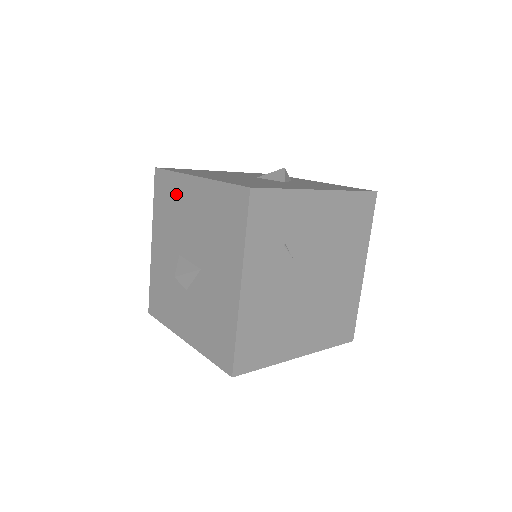
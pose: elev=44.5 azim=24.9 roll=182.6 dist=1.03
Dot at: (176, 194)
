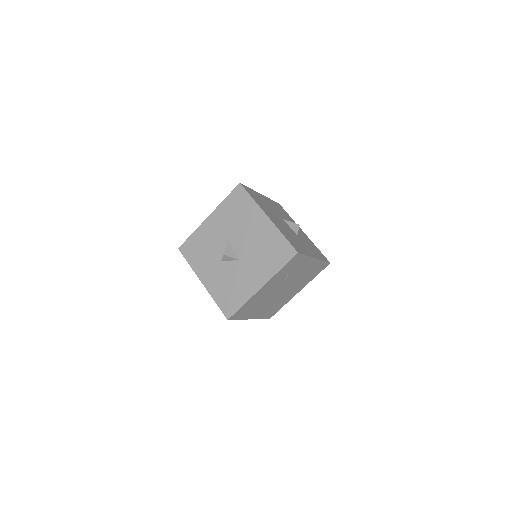
Dot at: (247, 211)
